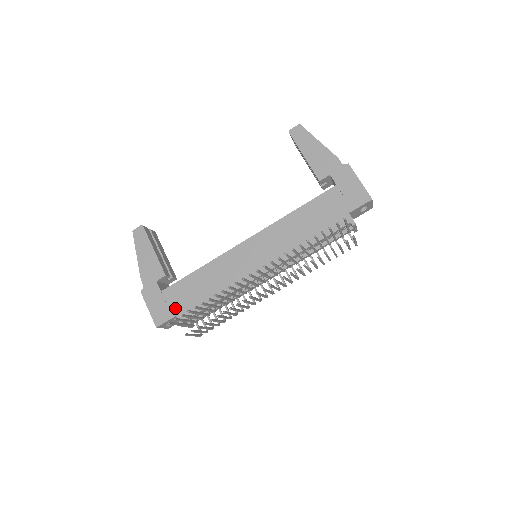
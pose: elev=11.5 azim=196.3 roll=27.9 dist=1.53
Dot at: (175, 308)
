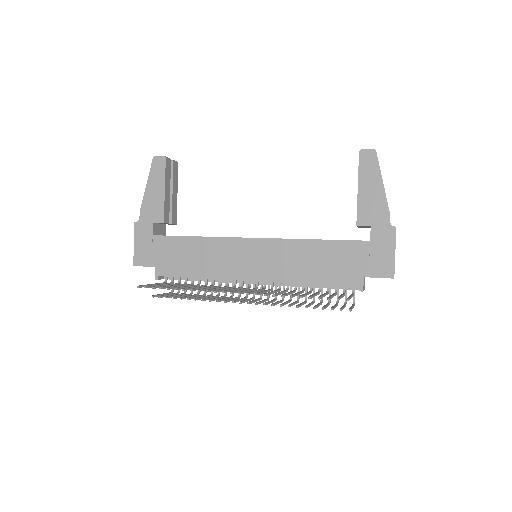
Dot at: (158, 259)
